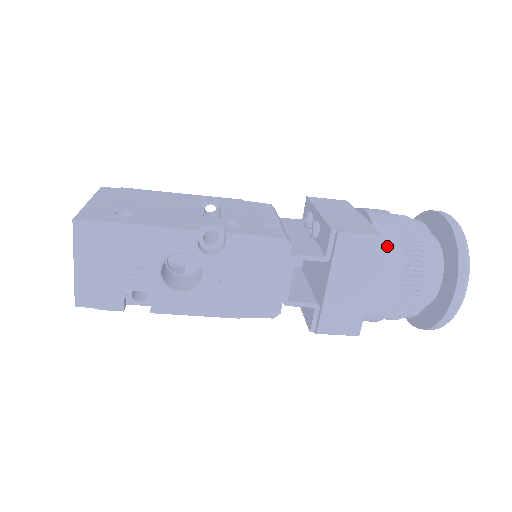
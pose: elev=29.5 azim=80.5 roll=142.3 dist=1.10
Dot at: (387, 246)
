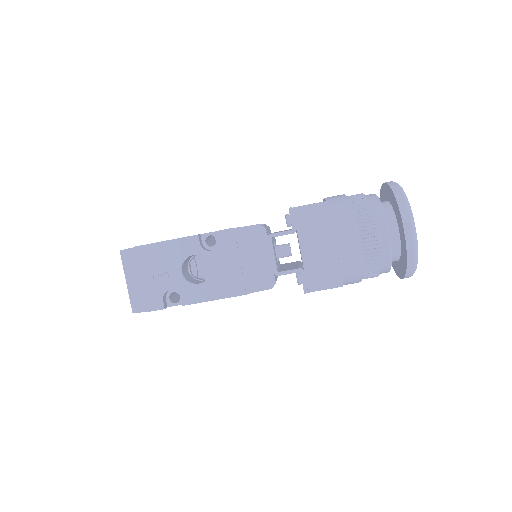
Dot at: (338, 210)
